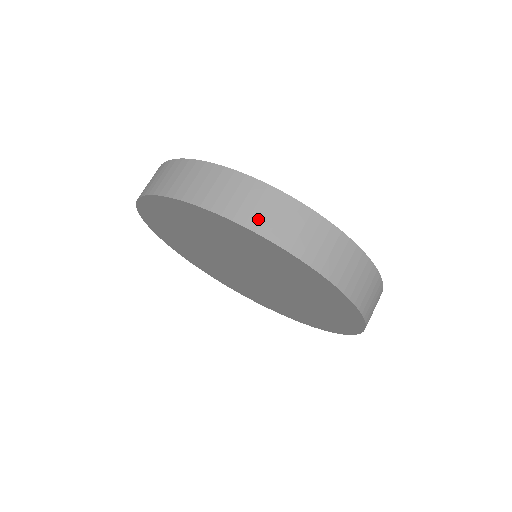
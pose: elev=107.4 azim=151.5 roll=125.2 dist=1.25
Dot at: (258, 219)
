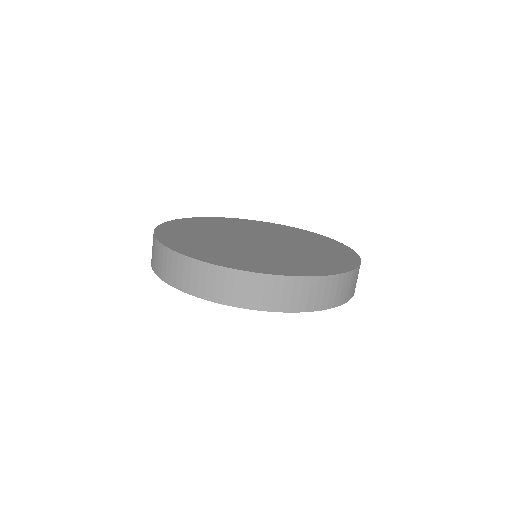
Dot at: (229, 296)
